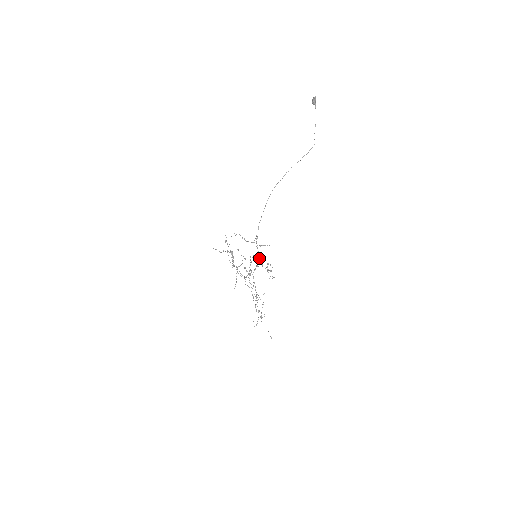
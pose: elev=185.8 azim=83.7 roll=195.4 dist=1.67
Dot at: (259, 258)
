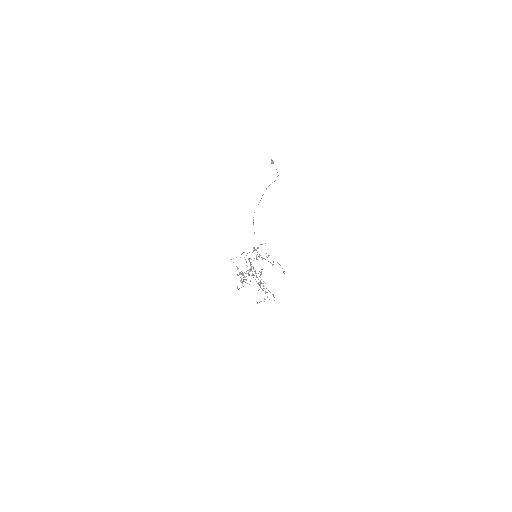
Dot at: (259, 256)
